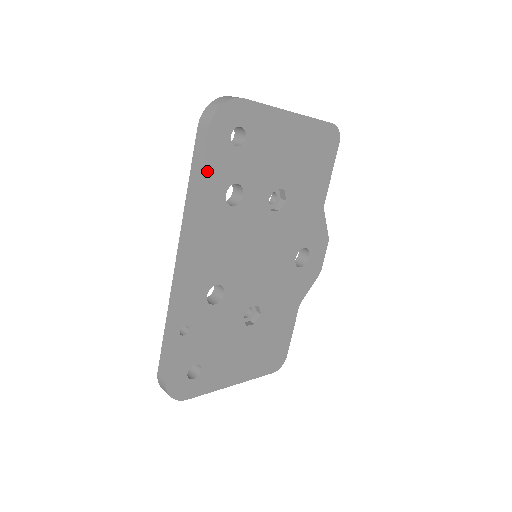
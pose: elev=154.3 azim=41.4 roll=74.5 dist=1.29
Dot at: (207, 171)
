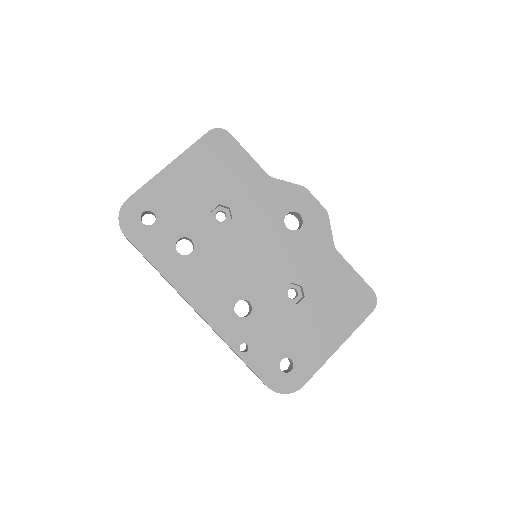
Dot at: (150, 255)
